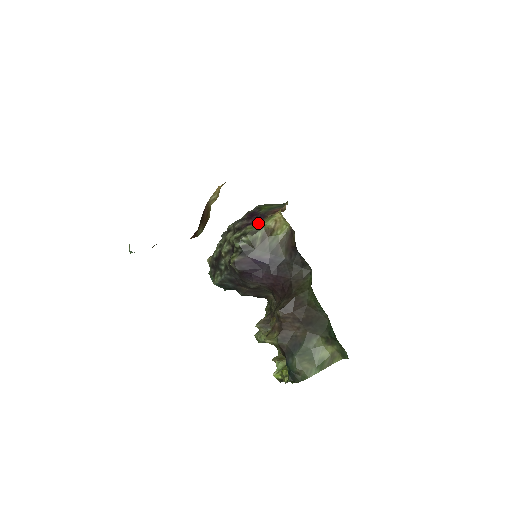
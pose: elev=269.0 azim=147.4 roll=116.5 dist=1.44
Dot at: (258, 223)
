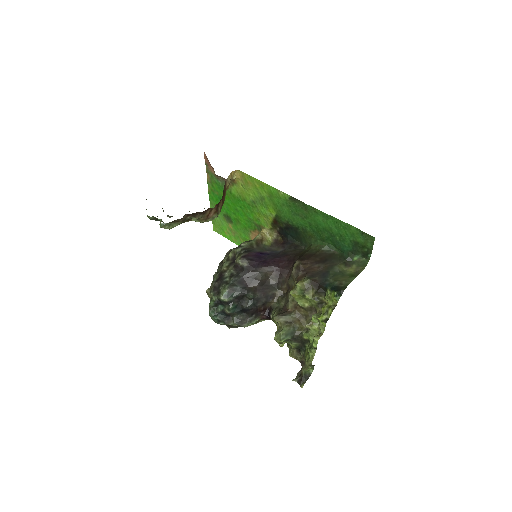
Dot at: occluded
